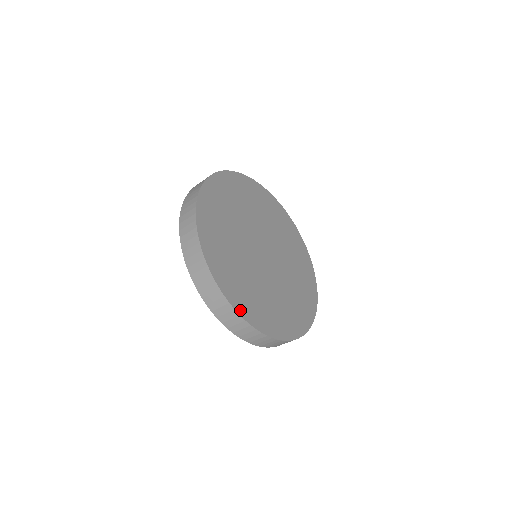
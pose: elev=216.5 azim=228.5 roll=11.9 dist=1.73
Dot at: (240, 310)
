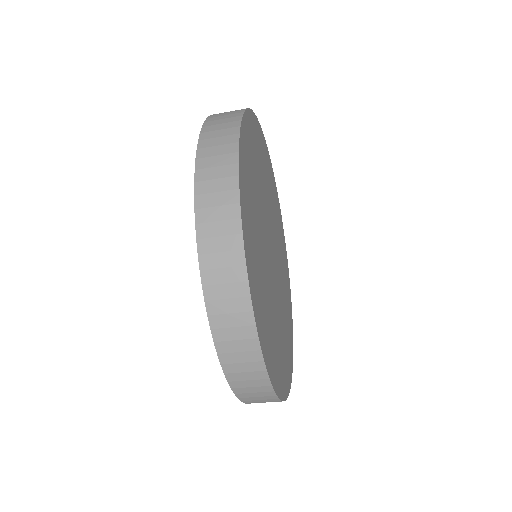
Dot at: (259, 329)
